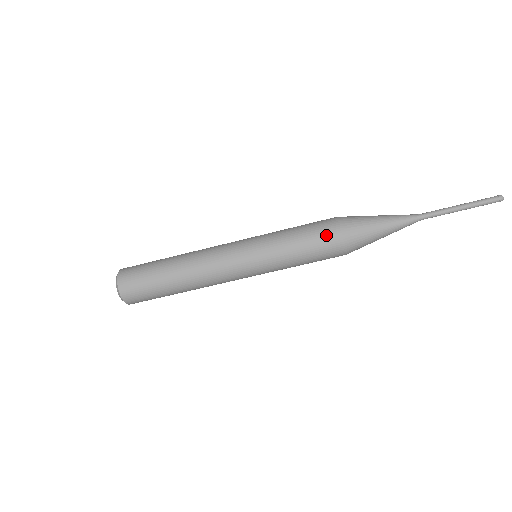
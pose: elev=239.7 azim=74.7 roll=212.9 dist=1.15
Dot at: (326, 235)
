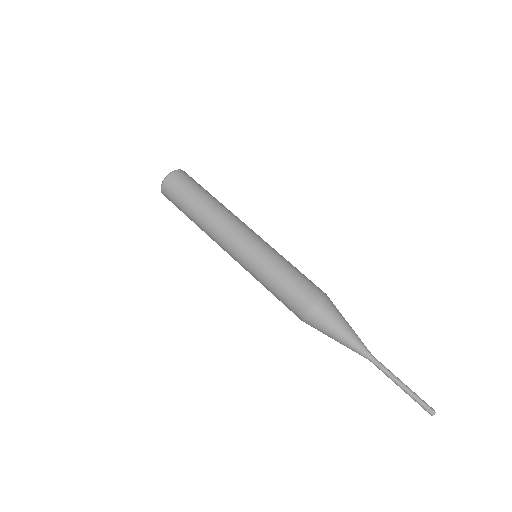
Dot at: (303, 295)
